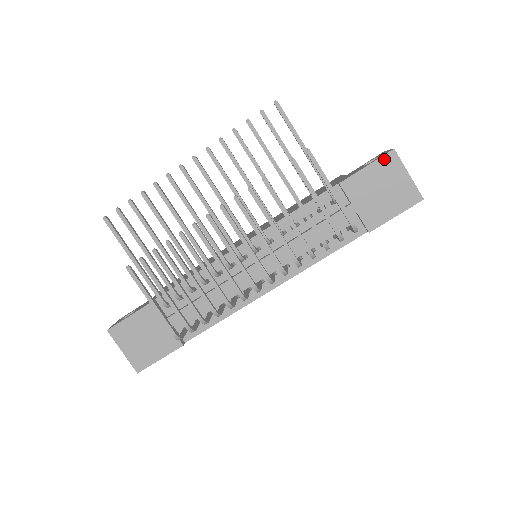
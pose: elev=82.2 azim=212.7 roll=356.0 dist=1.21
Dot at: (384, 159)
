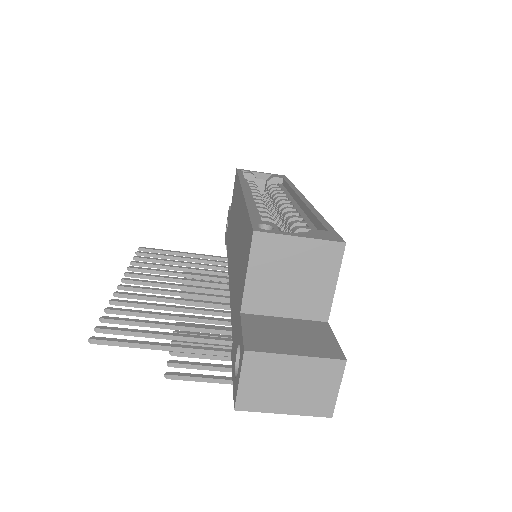
Dot at: occluded
